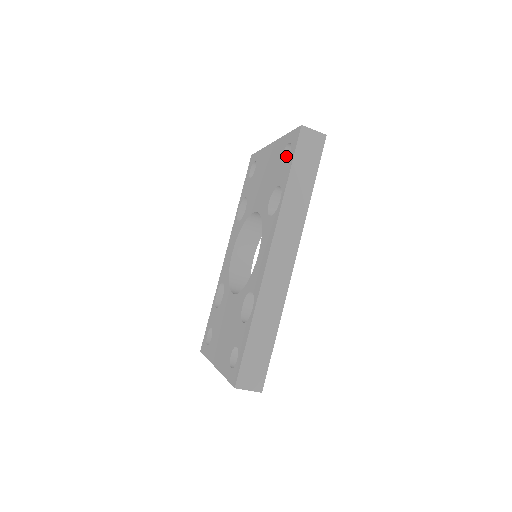
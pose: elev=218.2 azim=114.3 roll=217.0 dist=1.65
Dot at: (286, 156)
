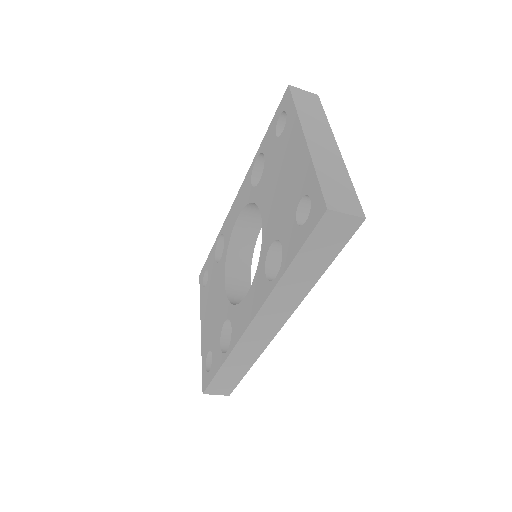
Dot at: (306, 201)
